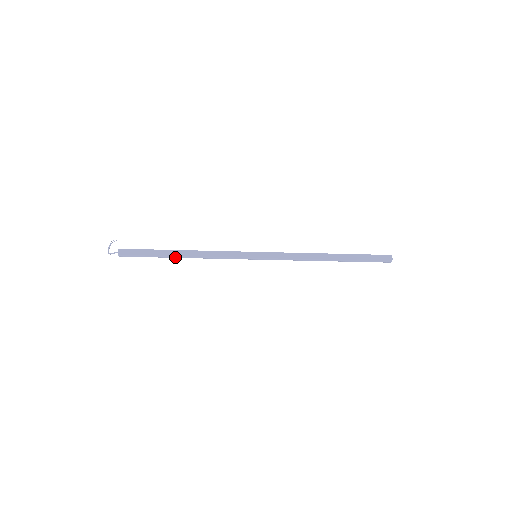
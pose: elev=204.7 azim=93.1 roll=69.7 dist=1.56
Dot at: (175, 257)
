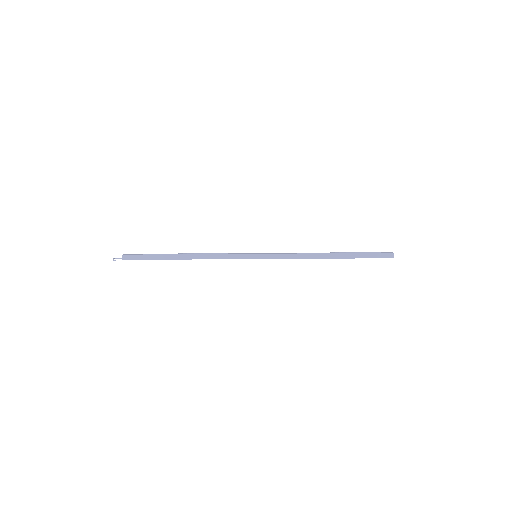
Dot at: (178, 259)
